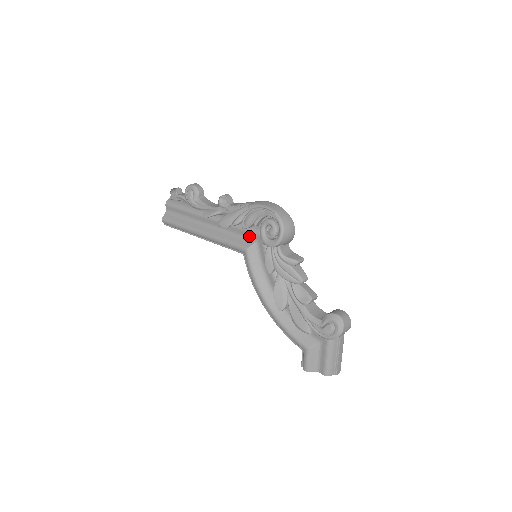
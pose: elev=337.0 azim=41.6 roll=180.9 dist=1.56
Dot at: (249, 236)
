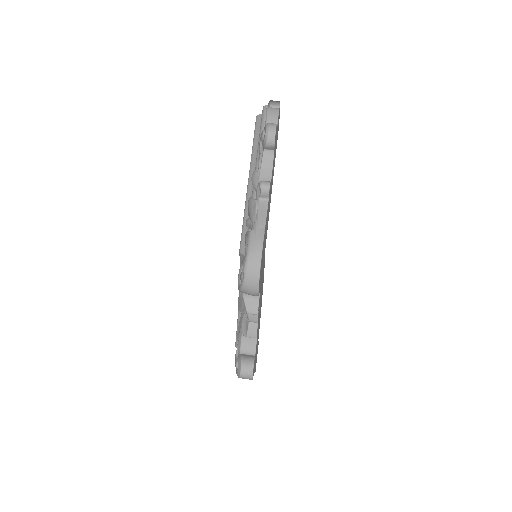
Dot at: occluded
